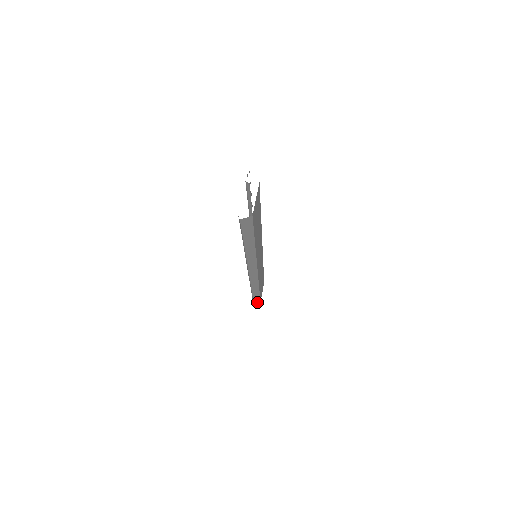
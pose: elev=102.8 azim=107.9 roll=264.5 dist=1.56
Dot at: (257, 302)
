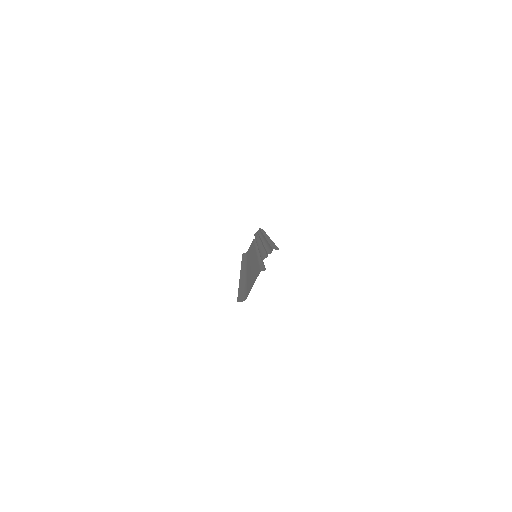
Dot at: occluded
